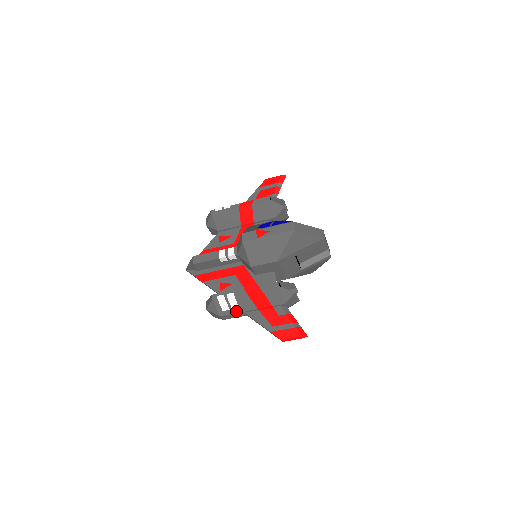
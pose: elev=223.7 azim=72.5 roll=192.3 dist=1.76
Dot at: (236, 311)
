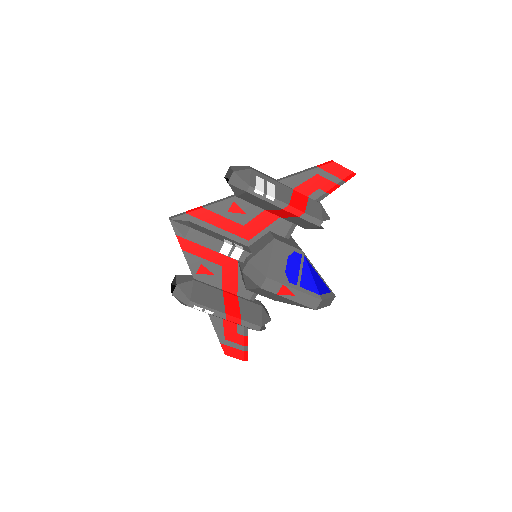
Dot at: occluded
